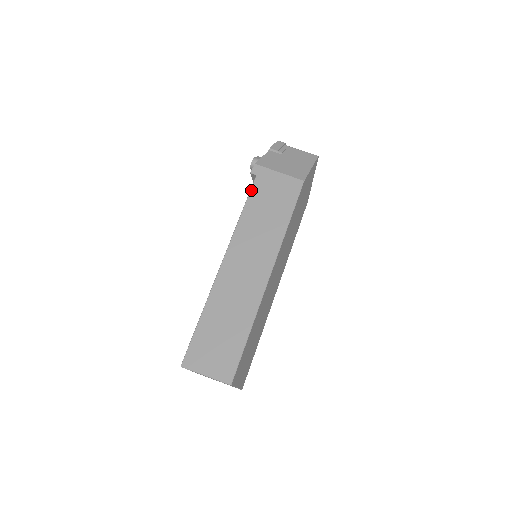
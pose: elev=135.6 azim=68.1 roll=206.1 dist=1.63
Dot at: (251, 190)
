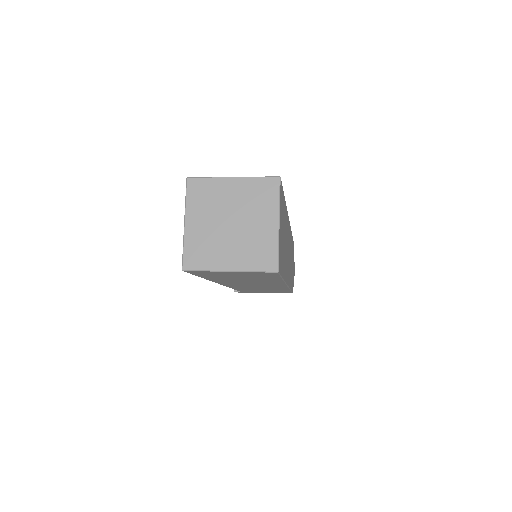
Dot at: occluded
